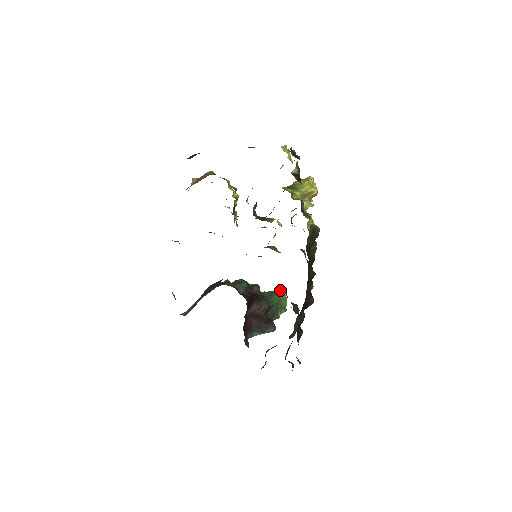
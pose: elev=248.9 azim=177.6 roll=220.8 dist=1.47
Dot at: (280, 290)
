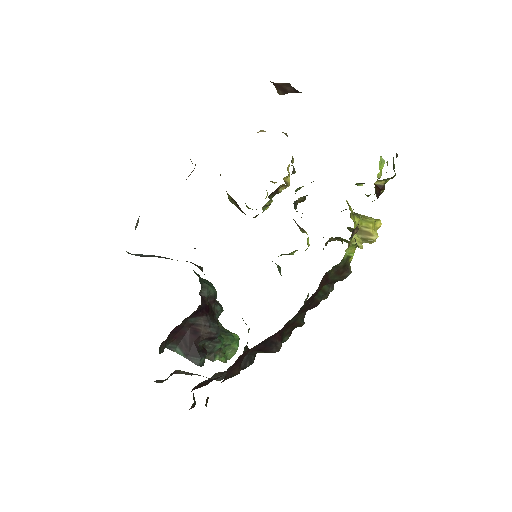
Dot at: (238, 336)
